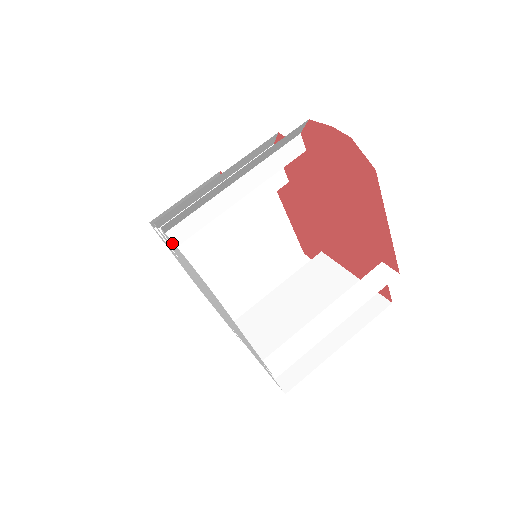
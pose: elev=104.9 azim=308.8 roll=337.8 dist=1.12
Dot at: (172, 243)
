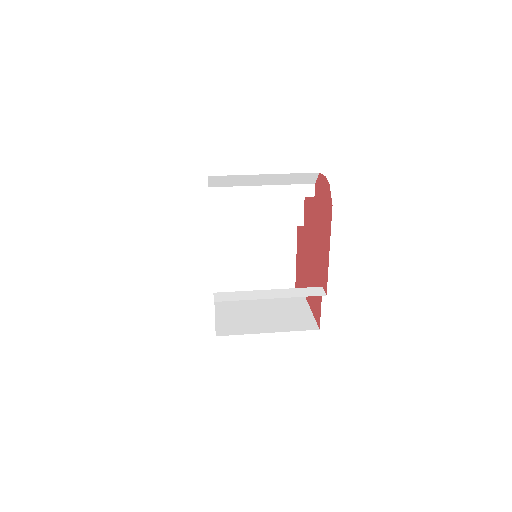
Dot at: occluded
